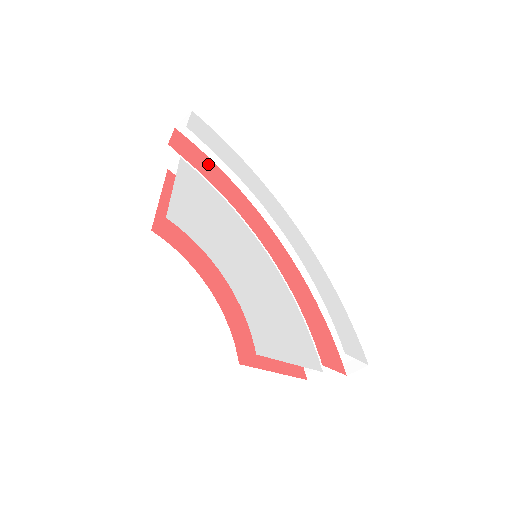
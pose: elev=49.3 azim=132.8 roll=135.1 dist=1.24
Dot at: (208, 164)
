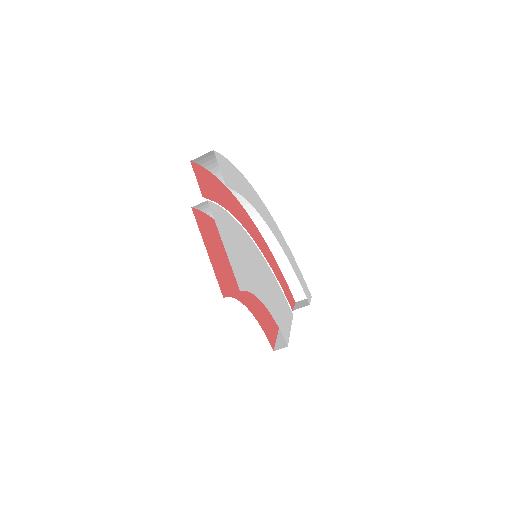
Dot at: (211, 181)
